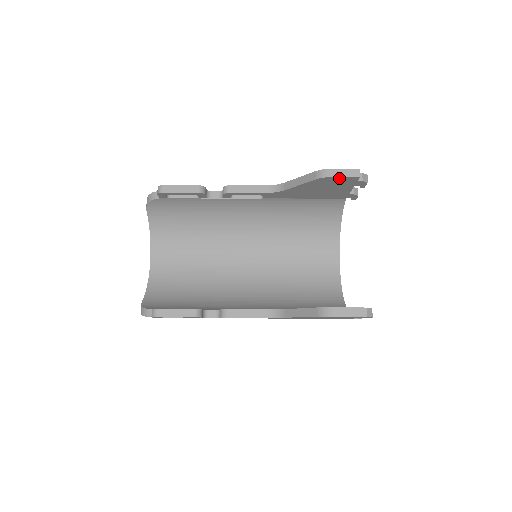
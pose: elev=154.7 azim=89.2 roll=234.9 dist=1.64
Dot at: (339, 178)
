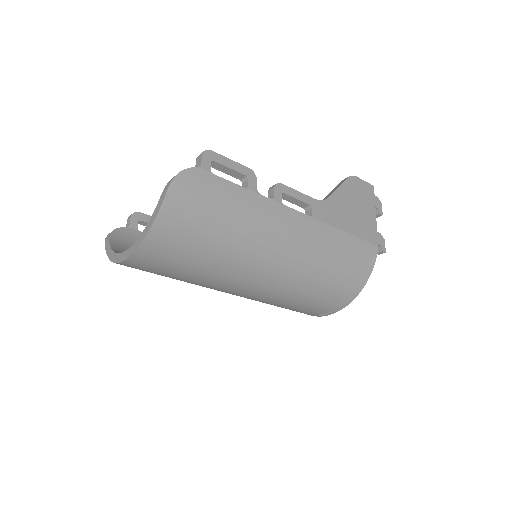
Dot at: occluded
